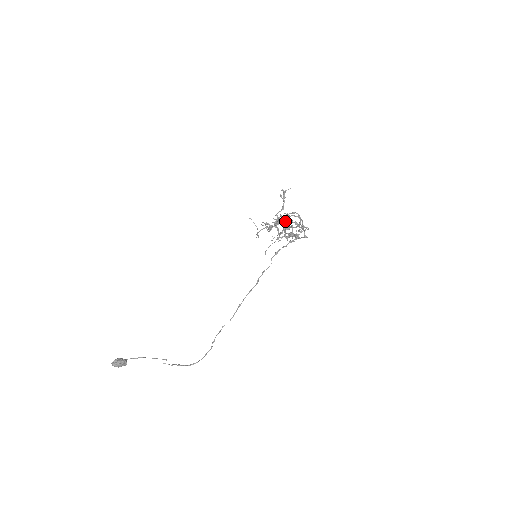
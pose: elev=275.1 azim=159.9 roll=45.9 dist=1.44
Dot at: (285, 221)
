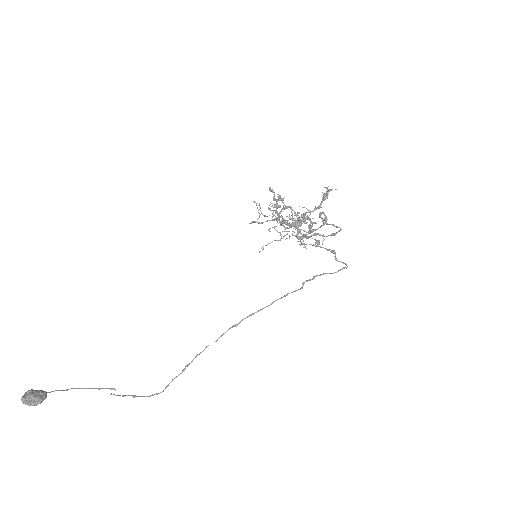
Dot at: occluded
